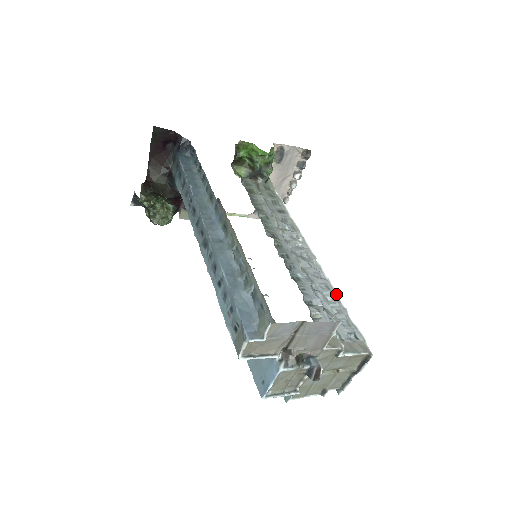
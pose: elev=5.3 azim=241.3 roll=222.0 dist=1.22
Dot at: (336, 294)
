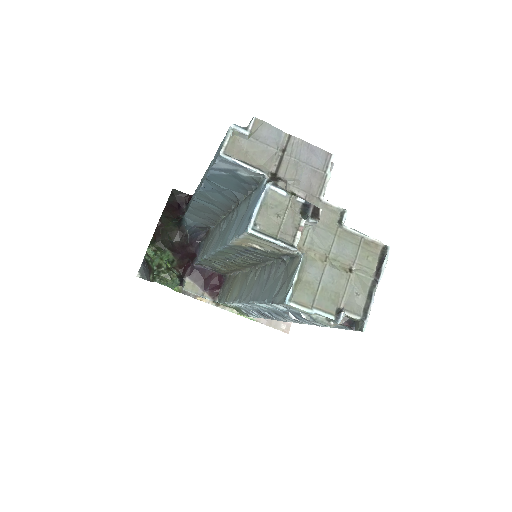
Dot at: occluded
